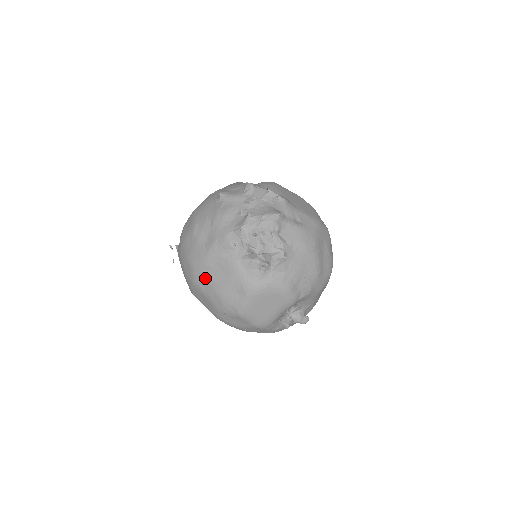
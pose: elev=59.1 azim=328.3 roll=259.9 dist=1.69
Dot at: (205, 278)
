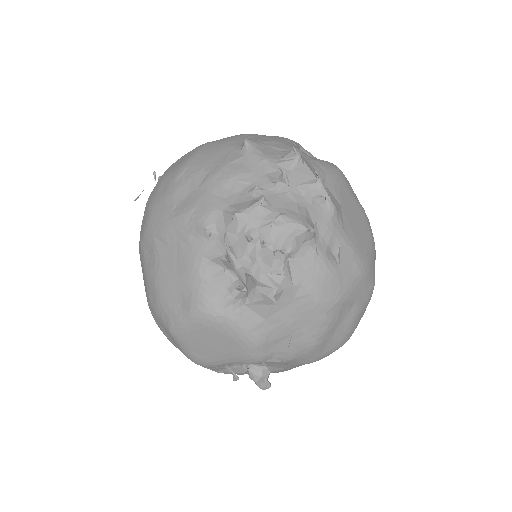
Dot at: (153, 251)
